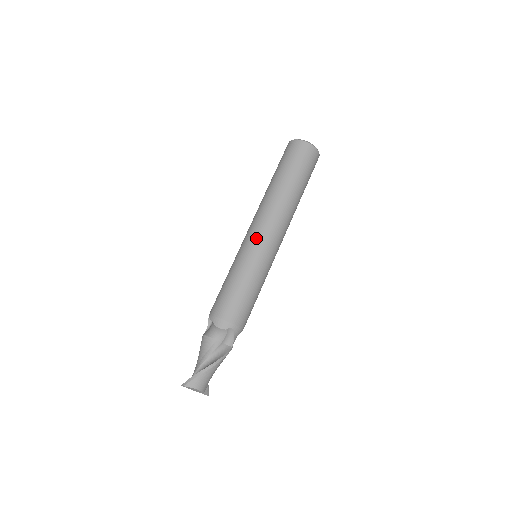
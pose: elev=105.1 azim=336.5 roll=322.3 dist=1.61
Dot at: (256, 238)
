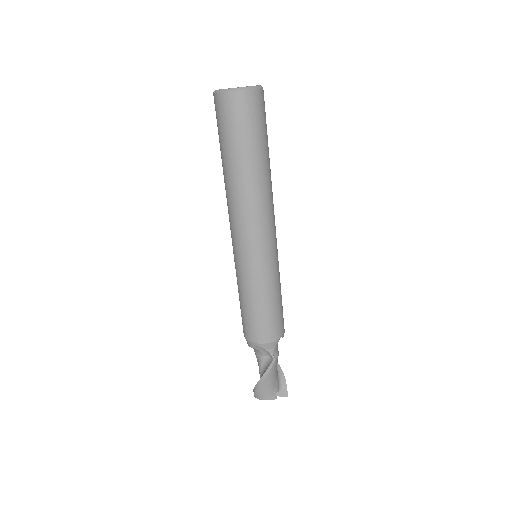
Dot at: (233, 247)
